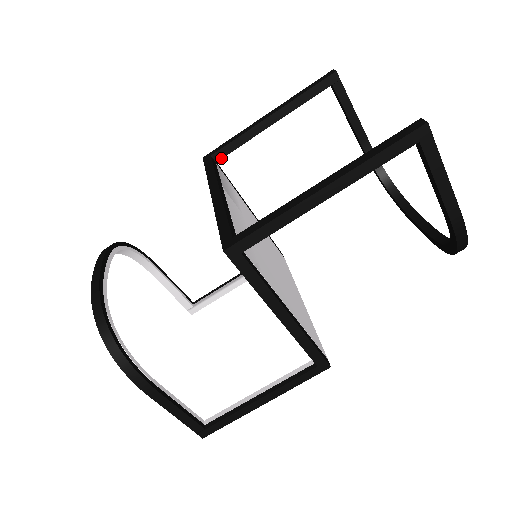
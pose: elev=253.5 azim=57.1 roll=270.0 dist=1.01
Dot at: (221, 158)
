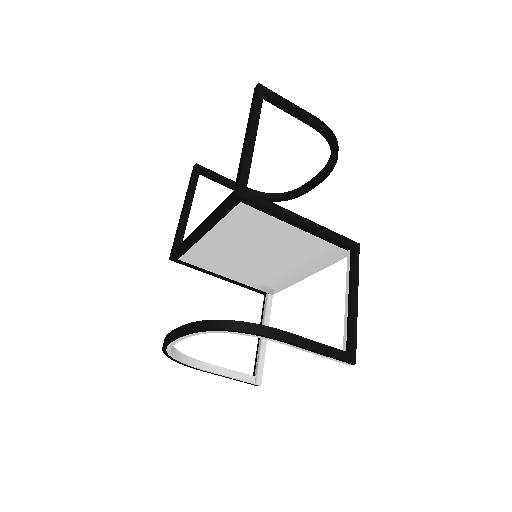
Dot at: occluded
